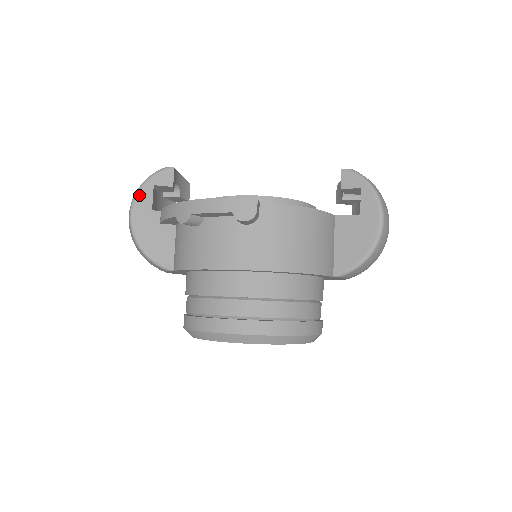
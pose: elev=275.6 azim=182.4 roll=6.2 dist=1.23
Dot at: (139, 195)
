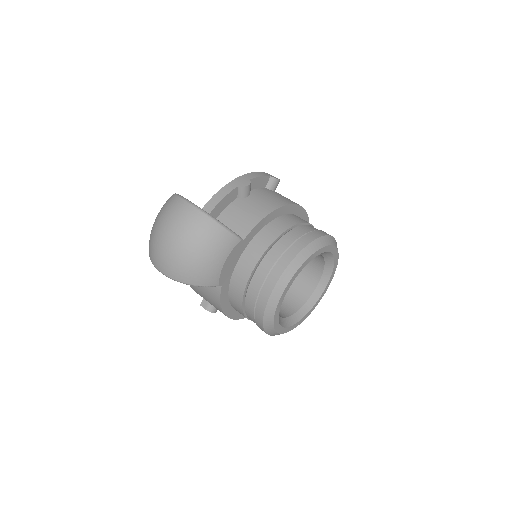
Dot at: (183, 197)
